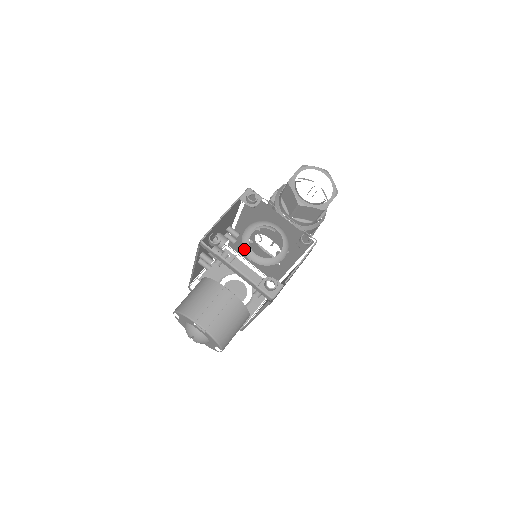
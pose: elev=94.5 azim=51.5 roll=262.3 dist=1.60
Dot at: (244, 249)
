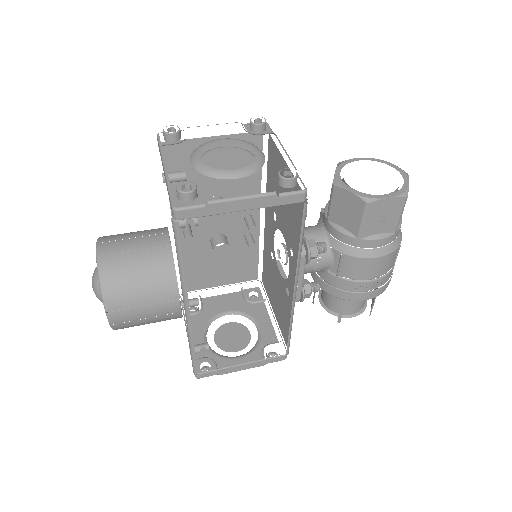
Dot at: (194, 151)
